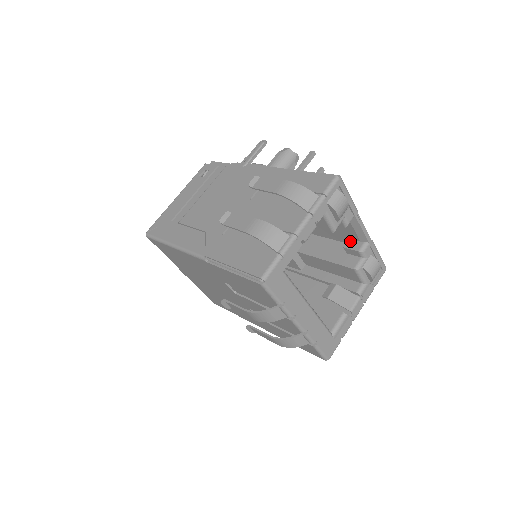
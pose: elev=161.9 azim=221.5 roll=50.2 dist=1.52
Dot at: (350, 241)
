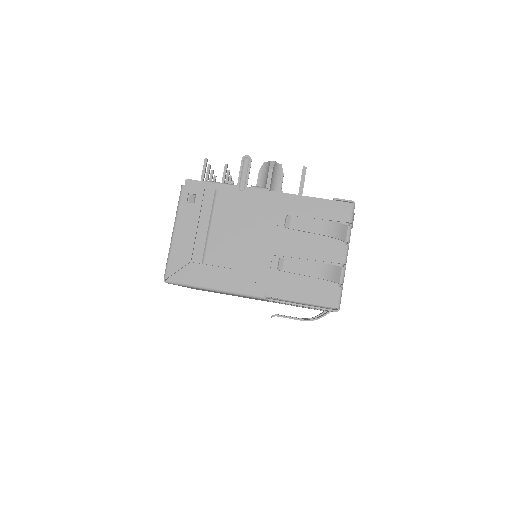
Dot at: occluded
